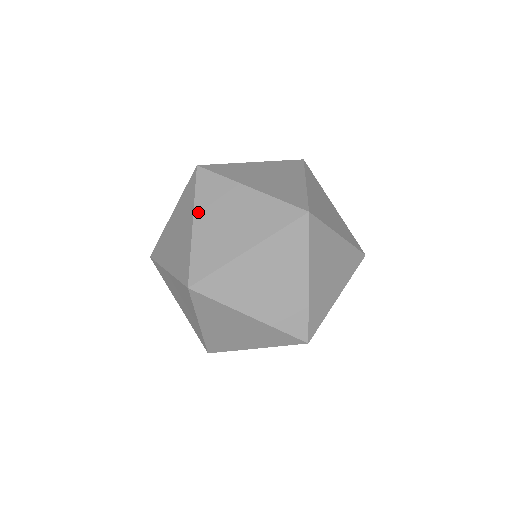
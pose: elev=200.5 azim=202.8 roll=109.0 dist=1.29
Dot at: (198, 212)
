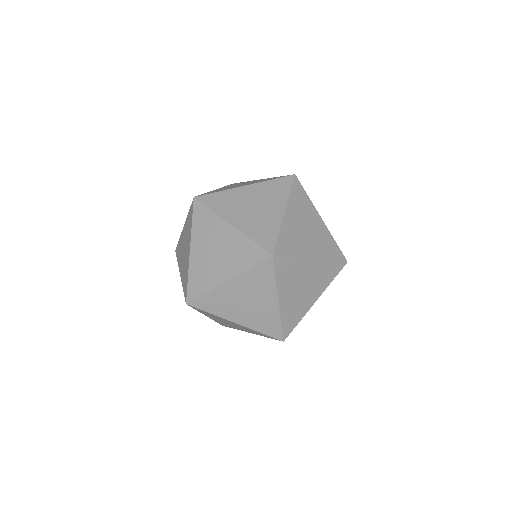
Dot at: (281, 292)
